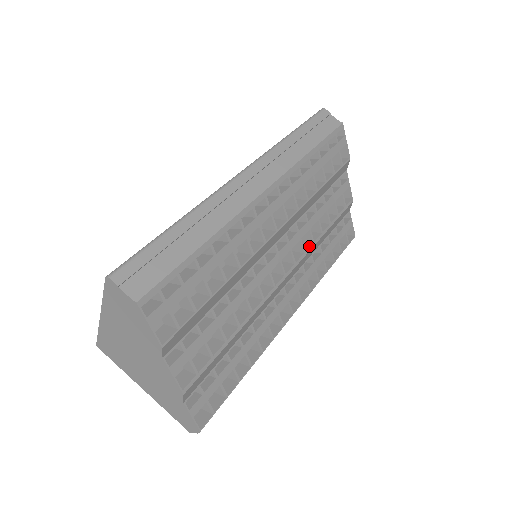
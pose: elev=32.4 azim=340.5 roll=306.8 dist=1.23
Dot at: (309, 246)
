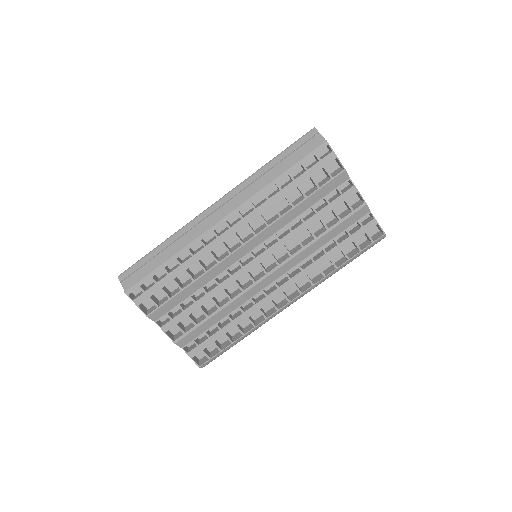
Dot at: (298, 250)
